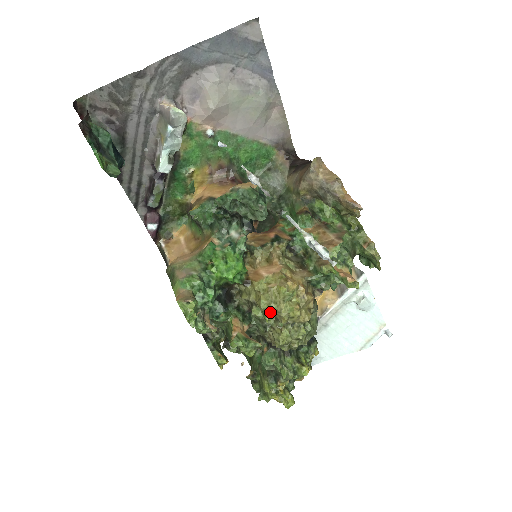
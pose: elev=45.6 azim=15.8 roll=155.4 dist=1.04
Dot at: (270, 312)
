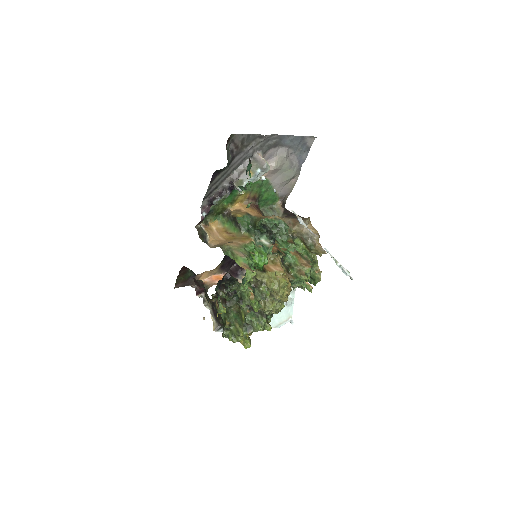
Dot at: (274, 291)
